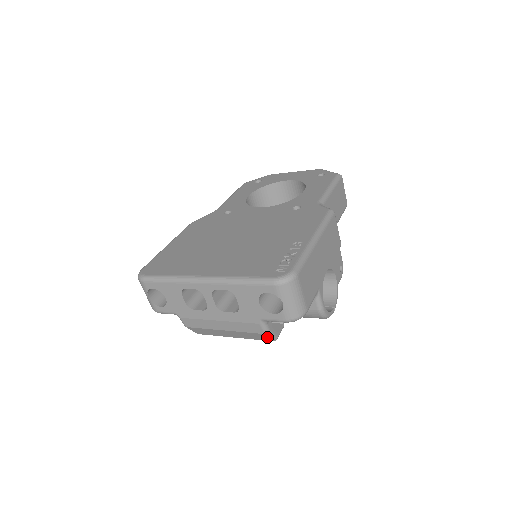
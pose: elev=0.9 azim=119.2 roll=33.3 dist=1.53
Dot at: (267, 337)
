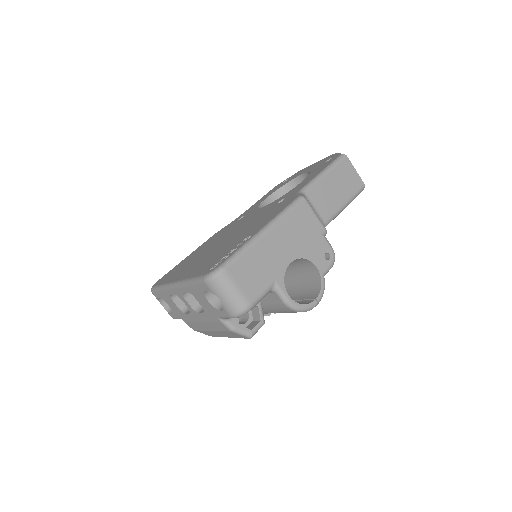
Dot at: (239, 335)
